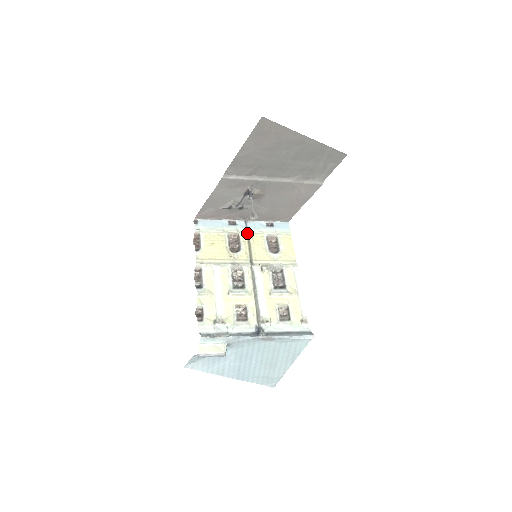
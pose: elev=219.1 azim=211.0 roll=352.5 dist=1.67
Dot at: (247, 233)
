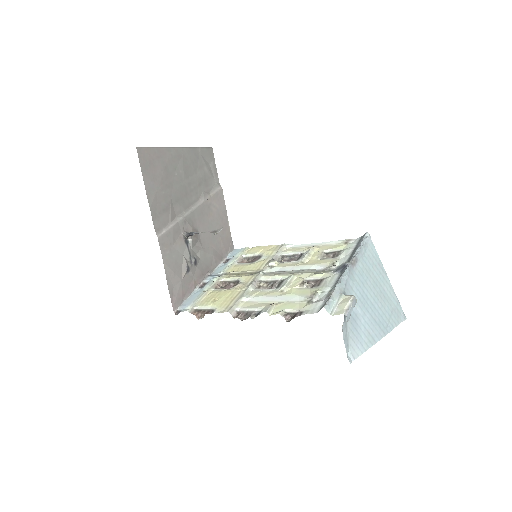
Dot at: (223, 275)
